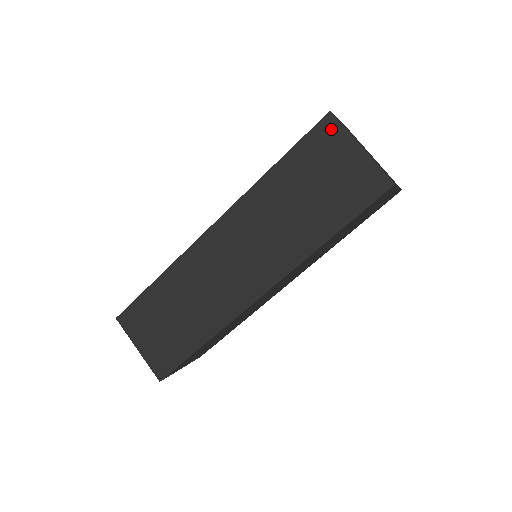
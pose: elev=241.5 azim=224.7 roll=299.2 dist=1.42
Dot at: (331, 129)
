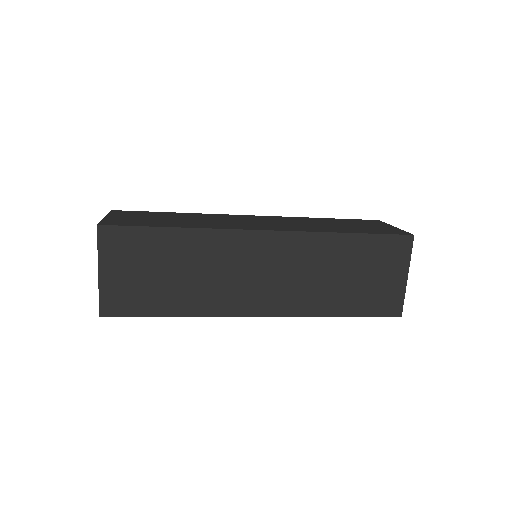
Dot at: occluded
